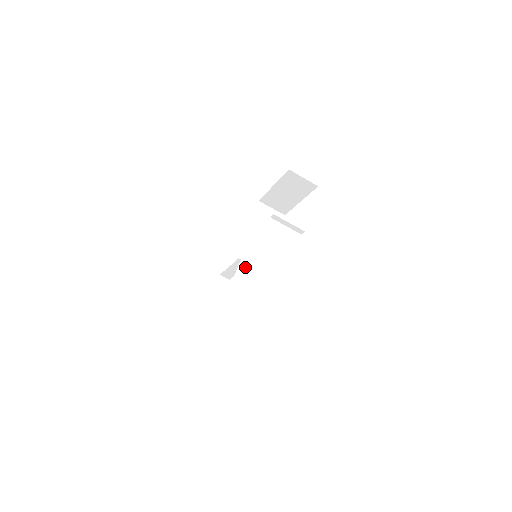
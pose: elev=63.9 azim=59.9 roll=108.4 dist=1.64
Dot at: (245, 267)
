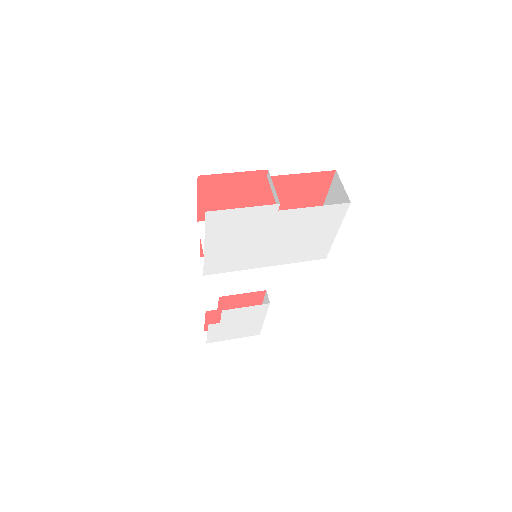
Dot at: occluded
